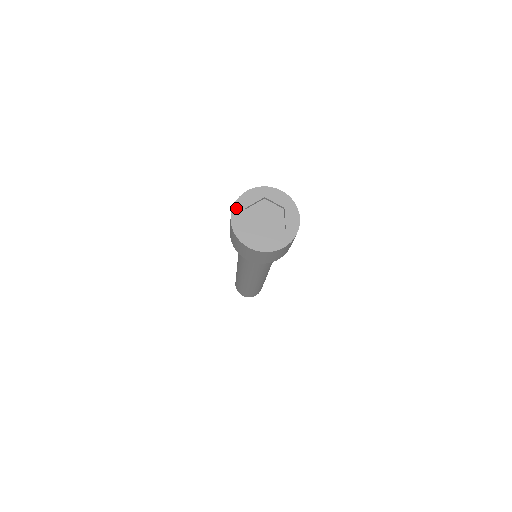
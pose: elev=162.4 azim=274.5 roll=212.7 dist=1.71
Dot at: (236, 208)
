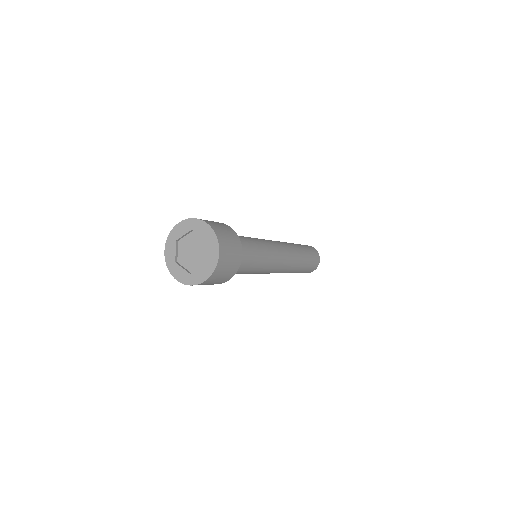
Dot at: (169, 240)
